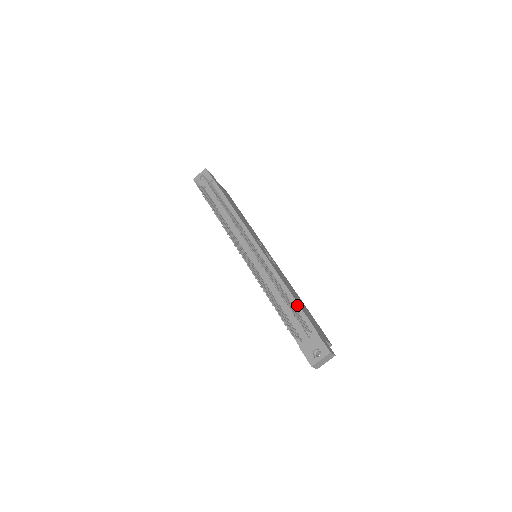
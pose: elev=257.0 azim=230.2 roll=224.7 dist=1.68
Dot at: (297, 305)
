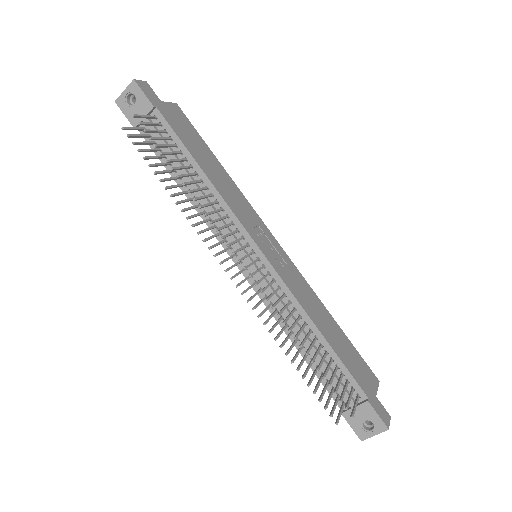
Dot at: (334, 356)
